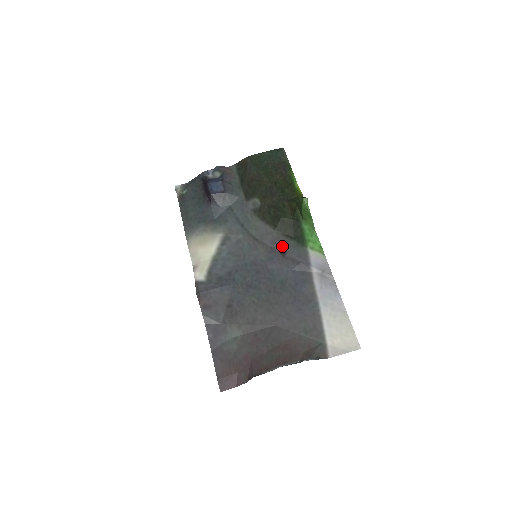
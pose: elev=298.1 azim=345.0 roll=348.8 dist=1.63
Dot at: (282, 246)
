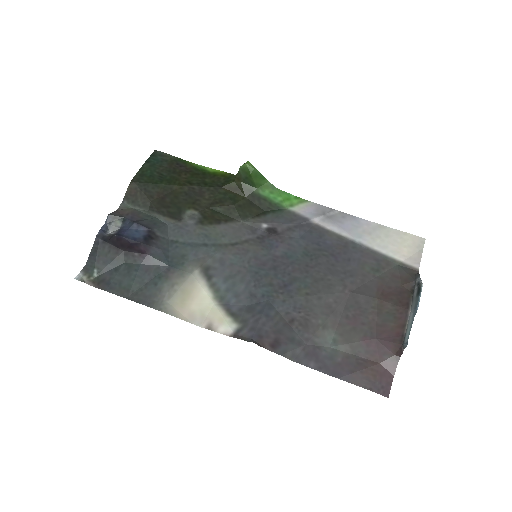
Dot at: (265, 227)
